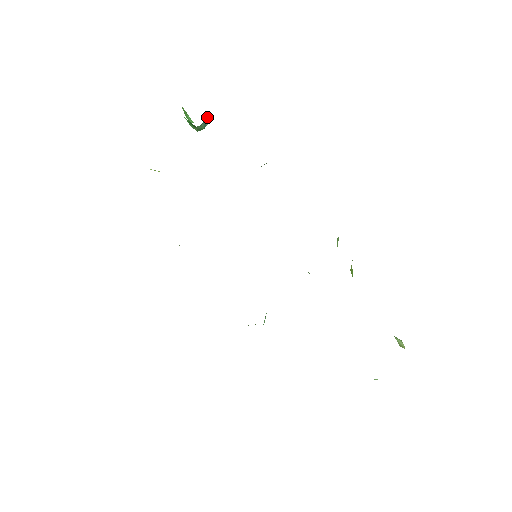
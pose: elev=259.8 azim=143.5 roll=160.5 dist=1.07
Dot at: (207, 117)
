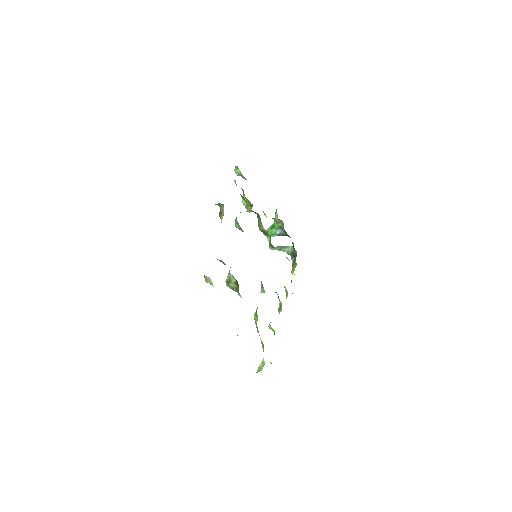
Dot at: (279, 232)
